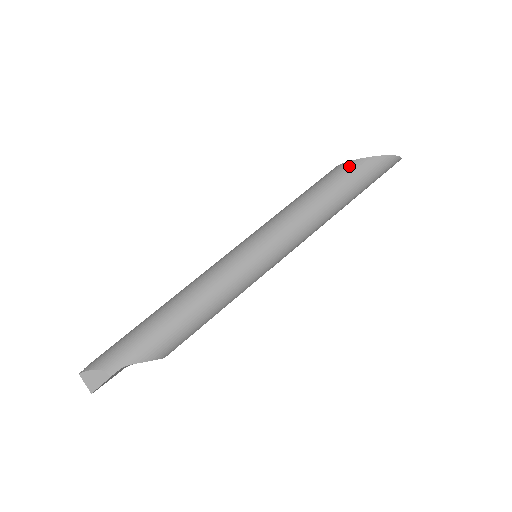
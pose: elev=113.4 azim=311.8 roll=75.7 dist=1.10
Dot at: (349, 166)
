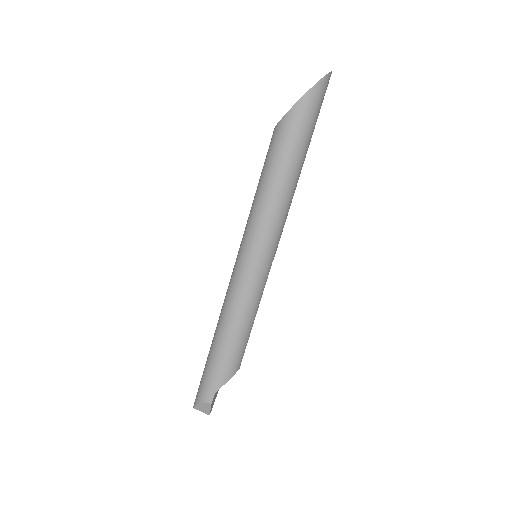
Dot at: (282, 126)
